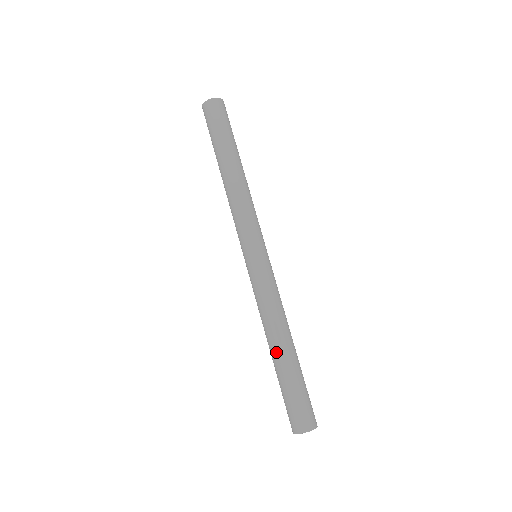
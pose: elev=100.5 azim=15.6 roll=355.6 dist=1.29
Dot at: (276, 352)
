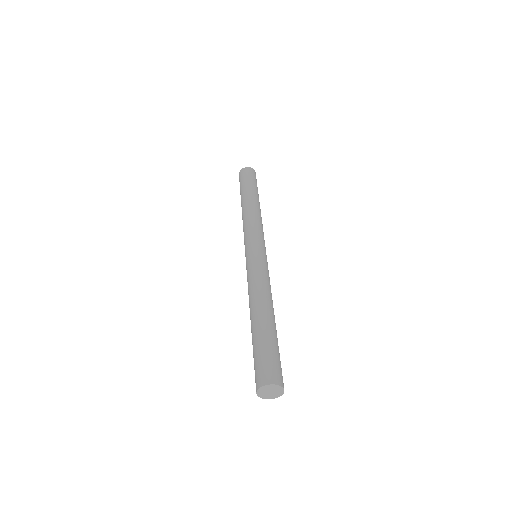
Dot at: (251, 323)
